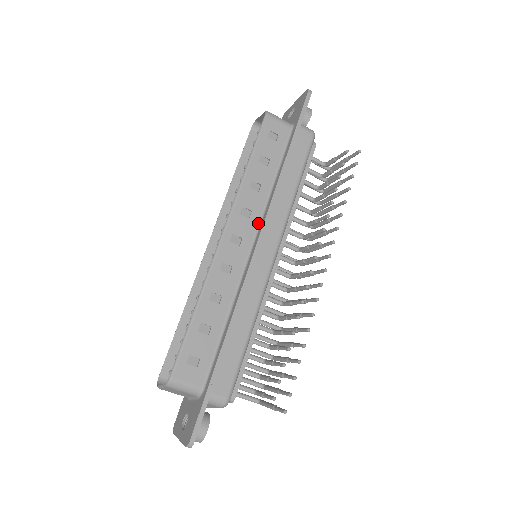
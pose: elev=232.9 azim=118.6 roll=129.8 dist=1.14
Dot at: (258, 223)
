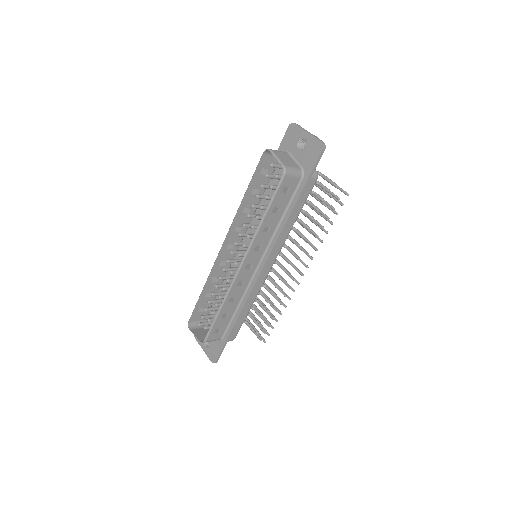
Dot at: (264, 251)
